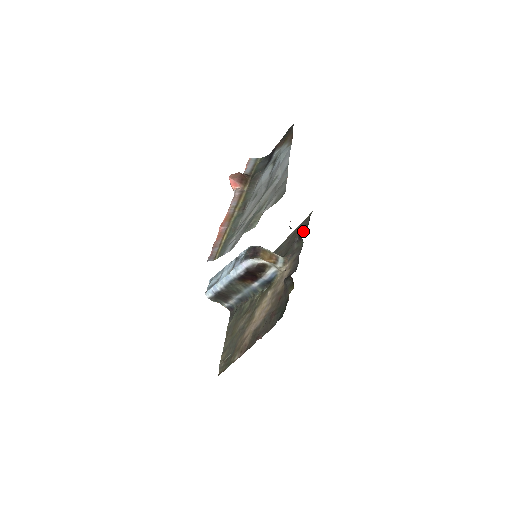
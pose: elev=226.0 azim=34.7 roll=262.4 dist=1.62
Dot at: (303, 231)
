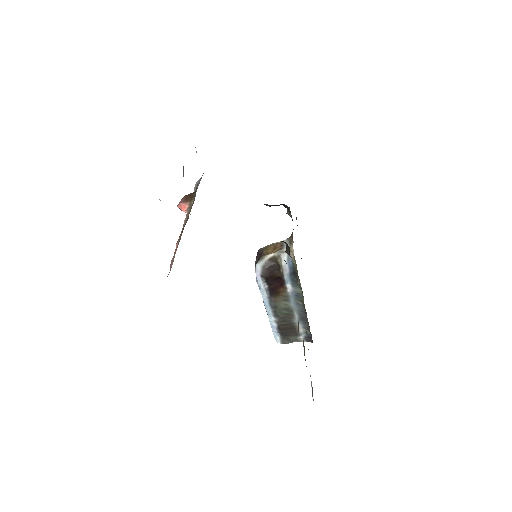
Dot at: occluded
